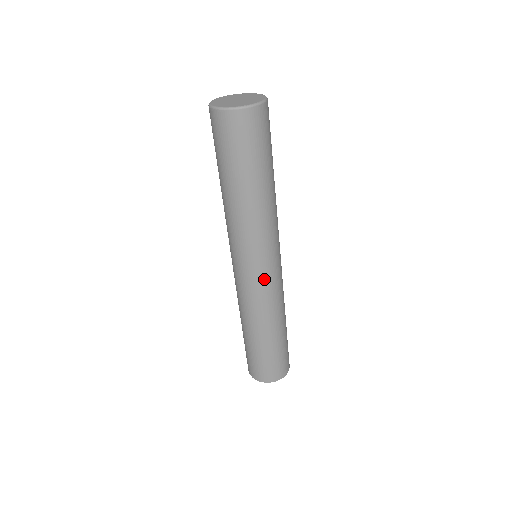
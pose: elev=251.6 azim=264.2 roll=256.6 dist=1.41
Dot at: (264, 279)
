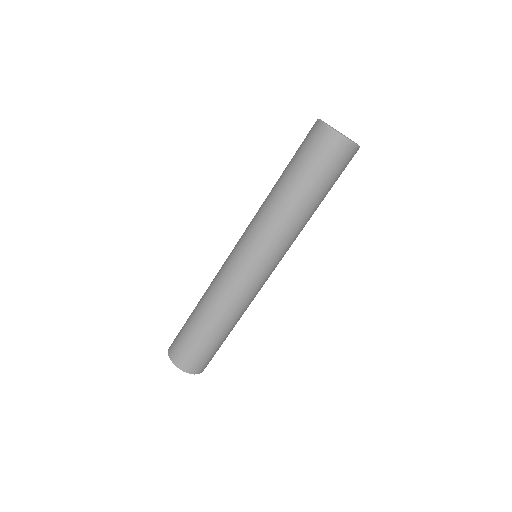
Dot at: (249, 274)
